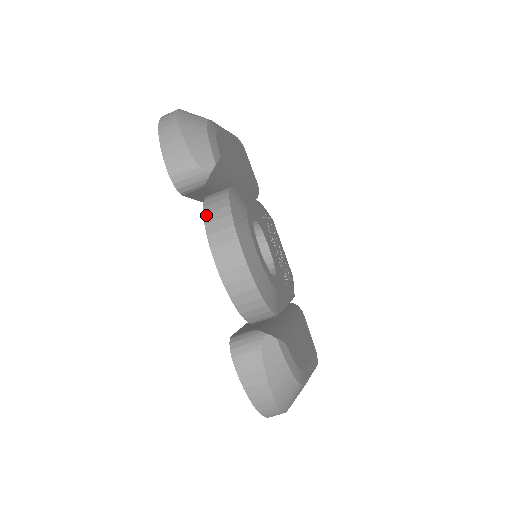
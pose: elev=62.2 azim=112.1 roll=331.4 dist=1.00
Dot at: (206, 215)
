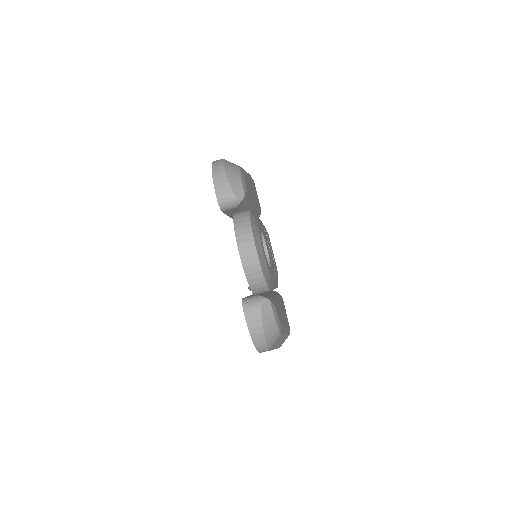
Dot at: (235, 225)
